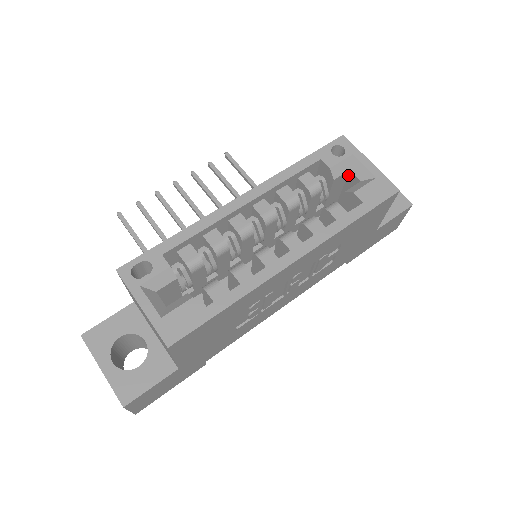
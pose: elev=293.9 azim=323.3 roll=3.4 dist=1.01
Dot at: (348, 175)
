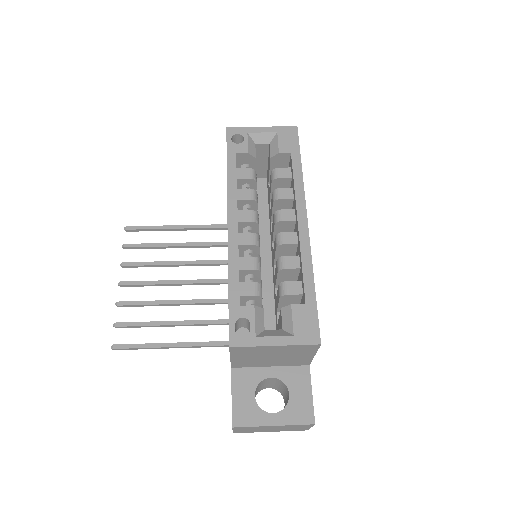
Dot at: occluded
